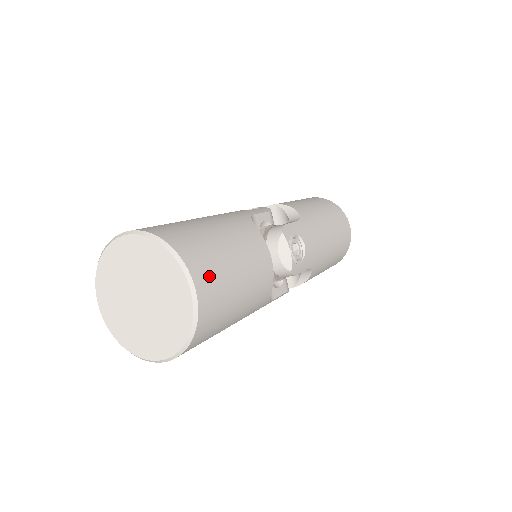
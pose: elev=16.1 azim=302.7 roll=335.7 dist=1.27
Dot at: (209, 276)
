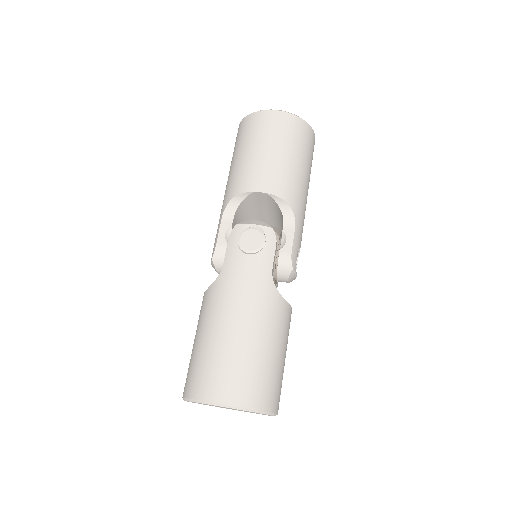
Dot at: occluded
